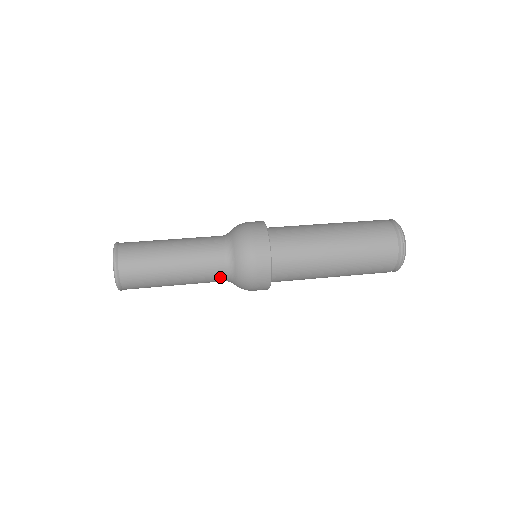
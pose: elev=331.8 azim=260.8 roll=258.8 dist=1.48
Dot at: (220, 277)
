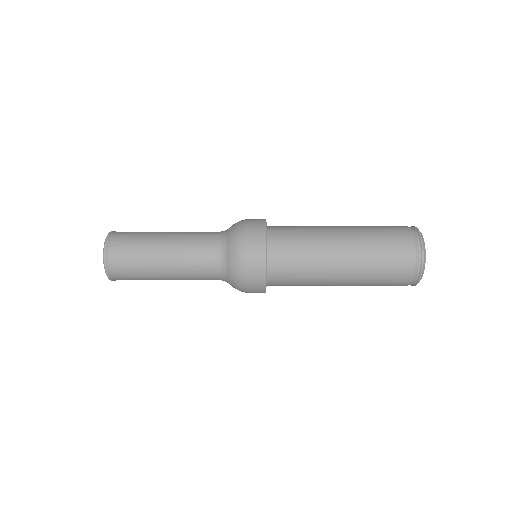
Dot at: (212, 248)
